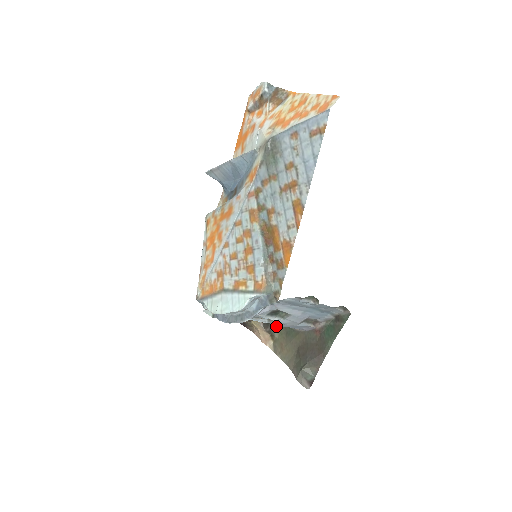
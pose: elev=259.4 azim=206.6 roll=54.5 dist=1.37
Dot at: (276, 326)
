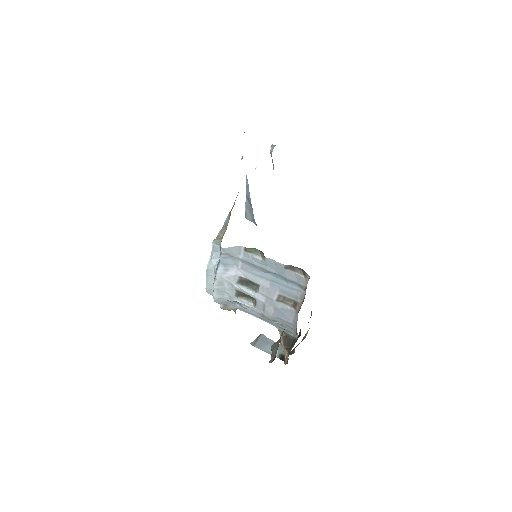
Dot at: occluded
